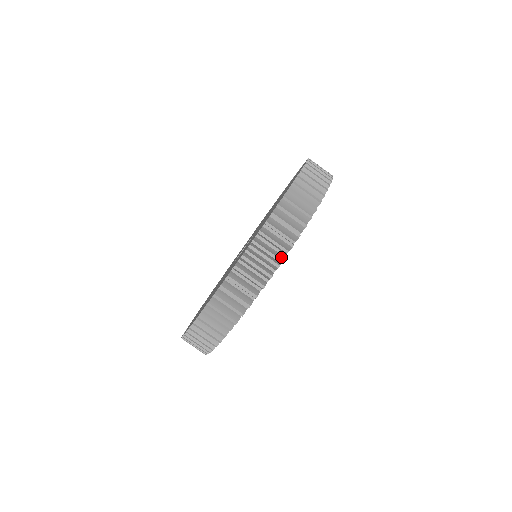
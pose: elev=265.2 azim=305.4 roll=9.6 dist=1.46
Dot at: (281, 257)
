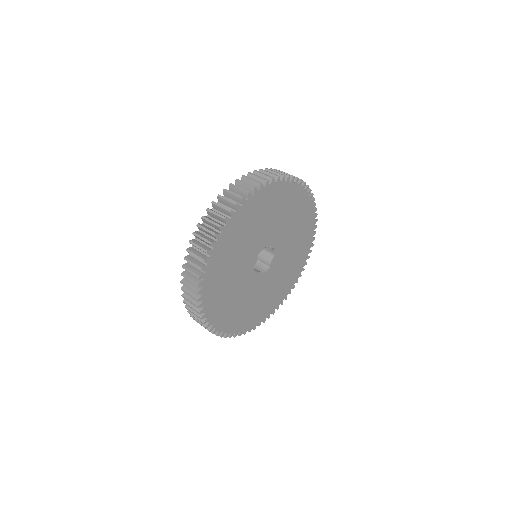
Dot at: (295, 179)
